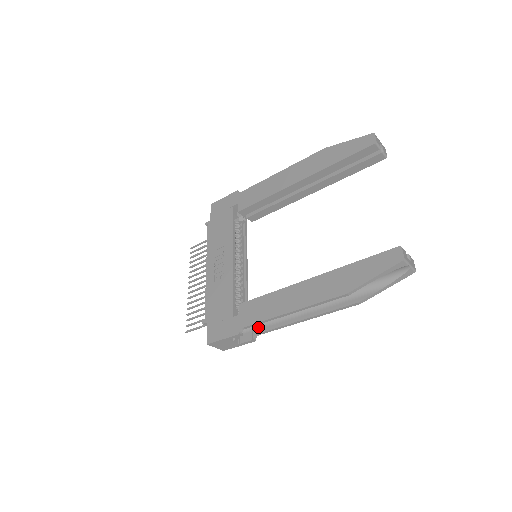
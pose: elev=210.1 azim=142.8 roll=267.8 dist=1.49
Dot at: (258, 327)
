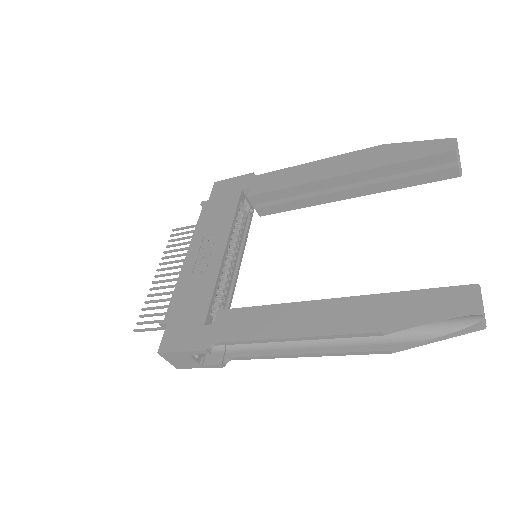
Dot at: (234, 349)
